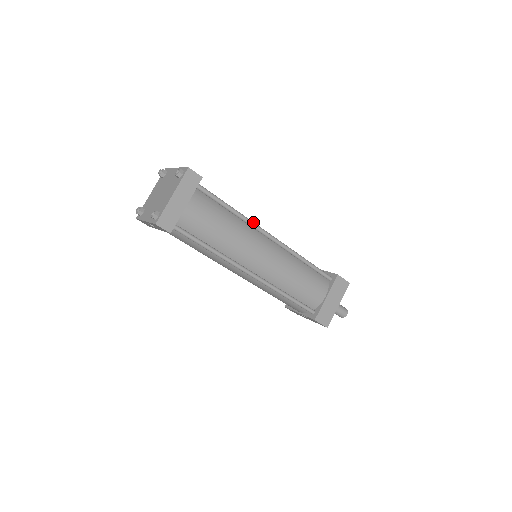
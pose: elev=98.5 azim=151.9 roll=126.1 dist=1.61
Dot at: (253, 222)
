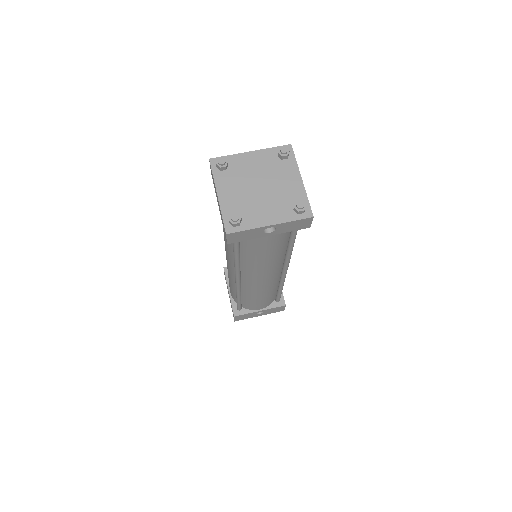
Dot at: occluded
